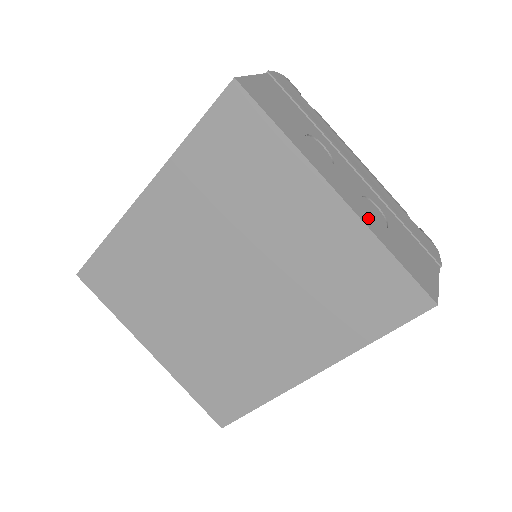
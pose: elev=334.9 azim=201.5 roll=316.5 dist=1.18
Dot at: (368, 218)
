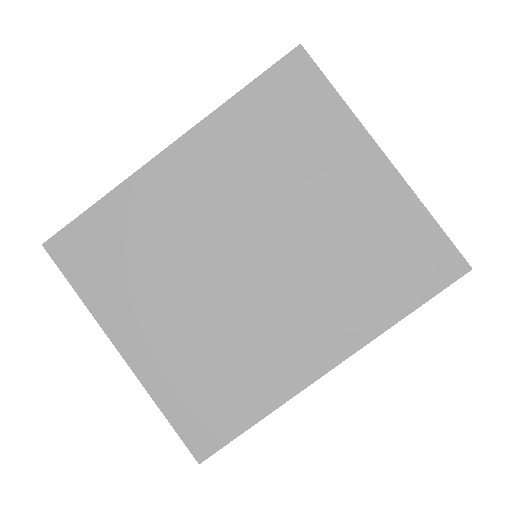
Dot at: occluded
